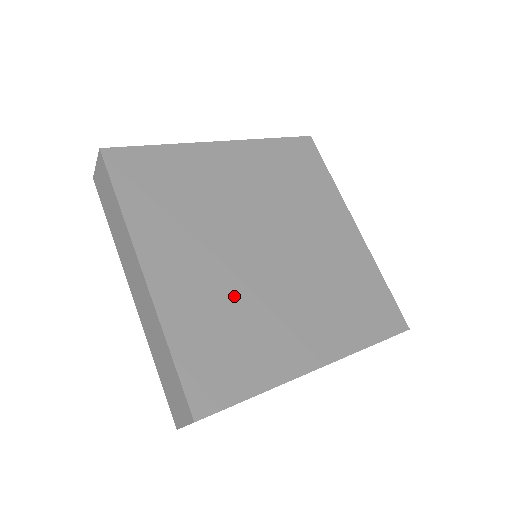
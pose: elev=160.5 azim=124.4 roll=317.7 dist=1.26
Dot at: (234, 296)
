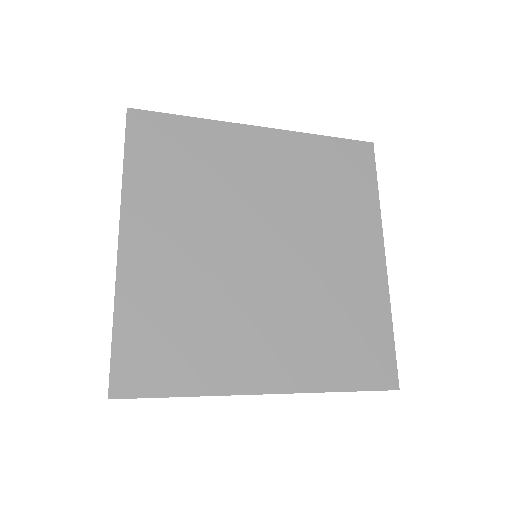
Dot at: (203, 291)
